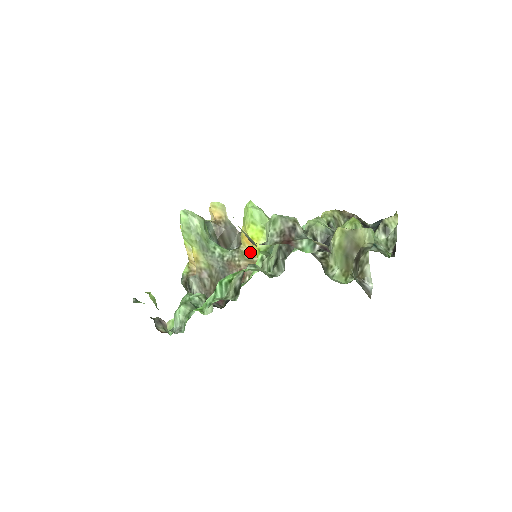
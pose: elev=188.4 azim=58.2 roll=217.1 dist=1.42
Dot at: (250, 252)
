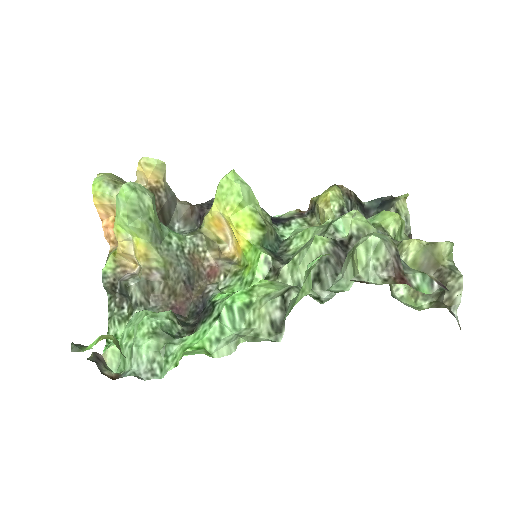
Dot at: (215, 237)
